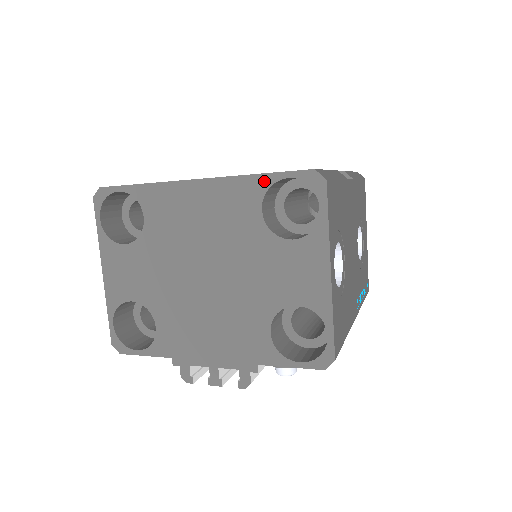
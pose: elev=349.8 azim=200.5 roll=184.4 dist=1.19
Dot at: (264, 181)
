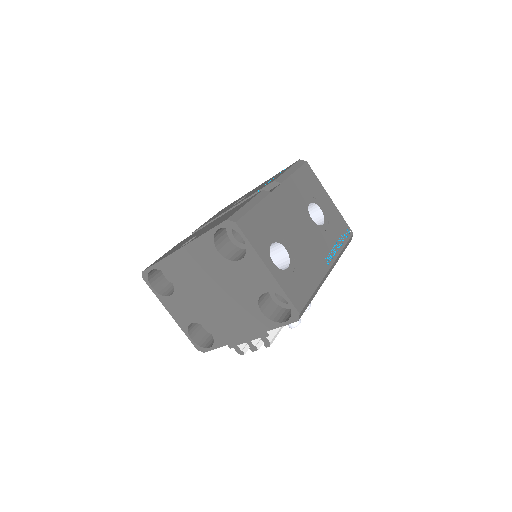
Dot at: (209, 236)
